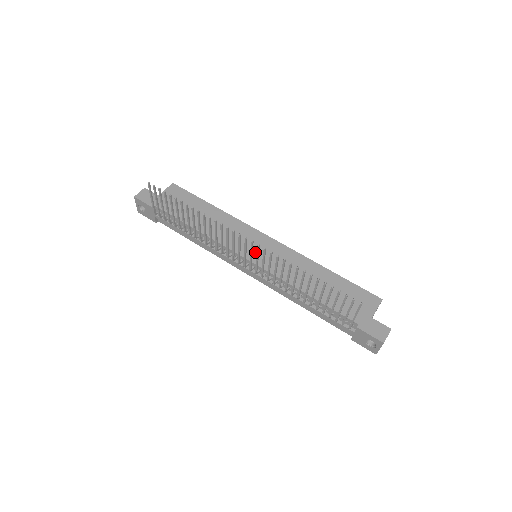
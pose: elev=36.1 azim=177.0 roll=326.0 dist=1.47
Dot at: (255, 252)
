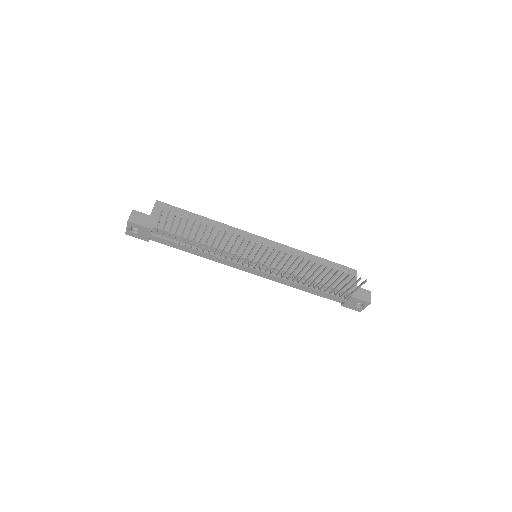
Dot at: (258, 253)
